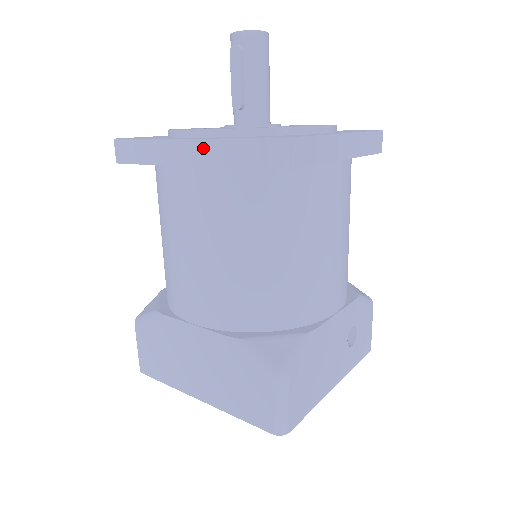
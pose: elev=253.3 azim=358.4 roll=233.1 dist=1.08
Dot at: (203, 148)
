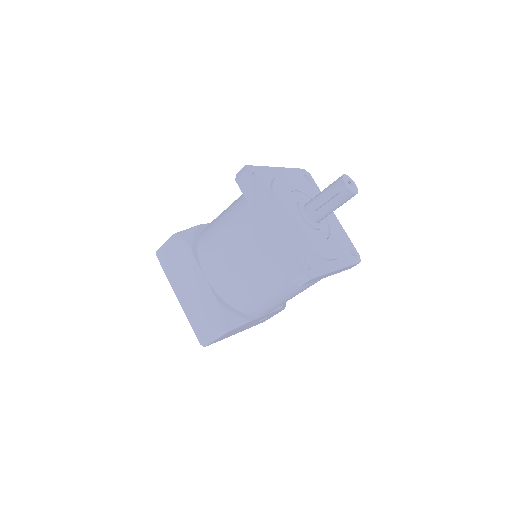
Dot at: (278, 239)
